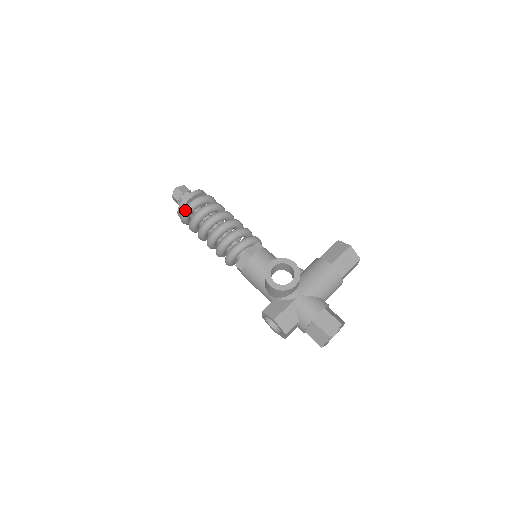
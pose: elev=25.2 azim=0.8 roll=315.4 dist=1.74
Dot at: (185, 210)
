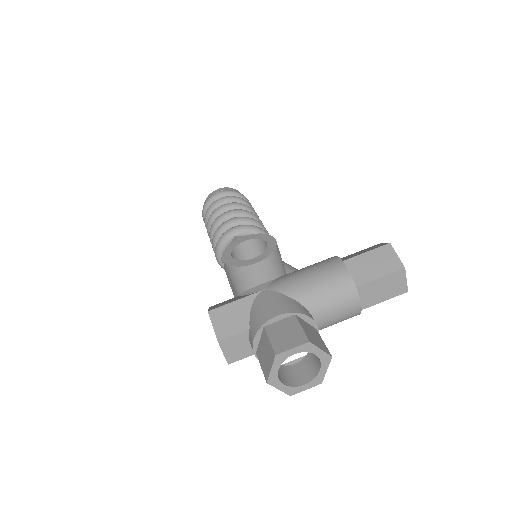
Dot at: (205, 202)
